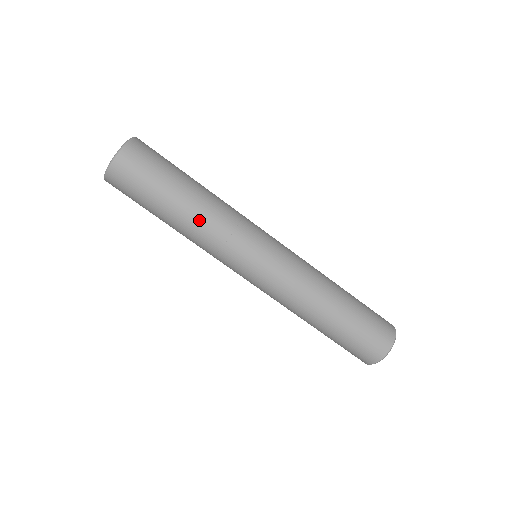
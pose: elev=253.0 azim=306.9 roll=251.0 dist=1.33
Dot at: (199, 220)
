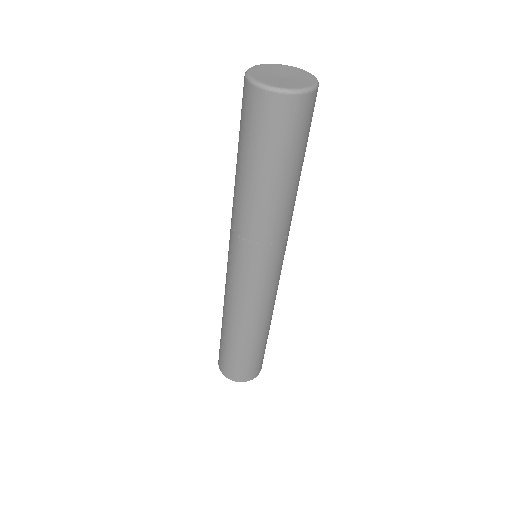
Dot at: (249, 207)
